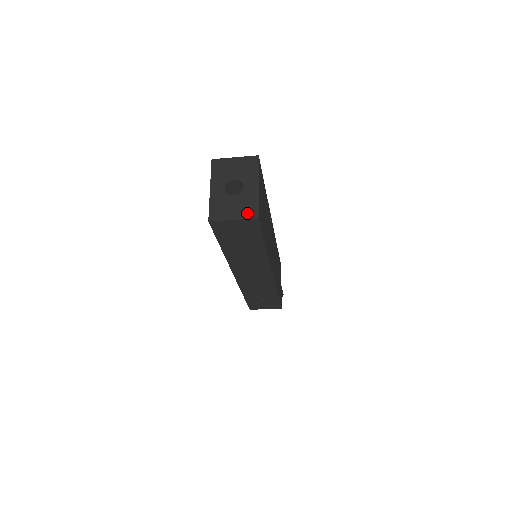
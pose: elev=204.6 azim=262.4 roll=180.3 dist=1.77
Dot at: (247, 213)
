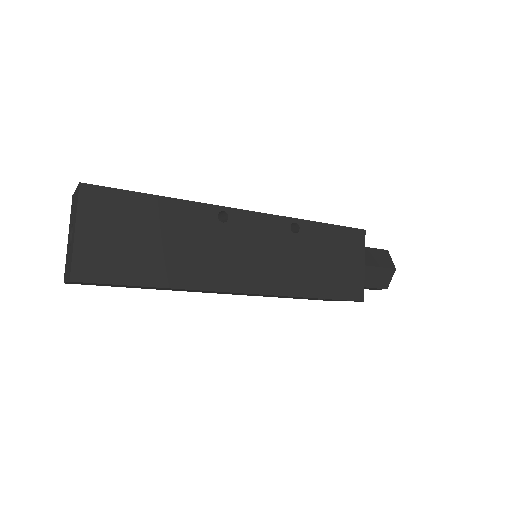
Dot at: (69, 274)
